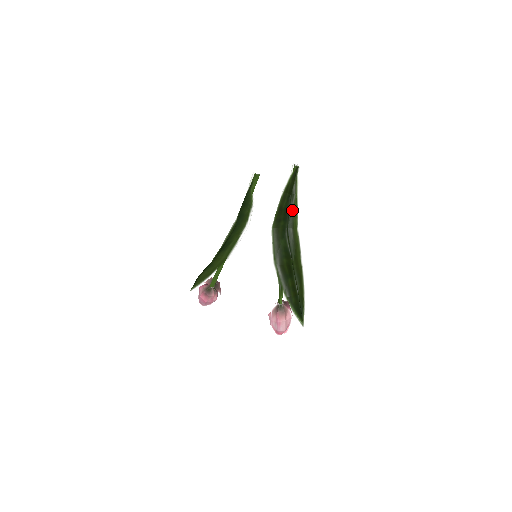
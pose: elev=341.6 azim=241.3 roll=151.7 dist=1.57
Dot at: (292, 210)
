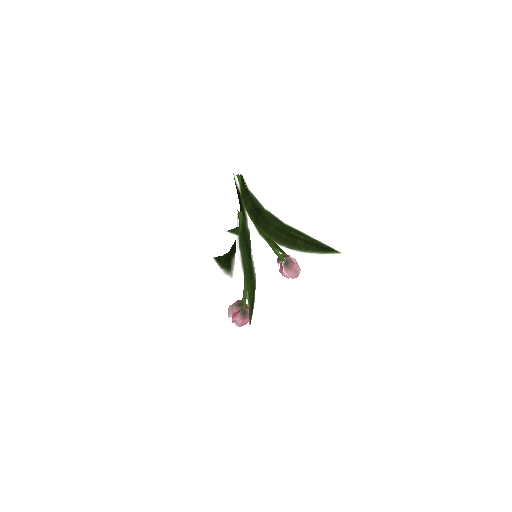
Dot at: (256, 203)
